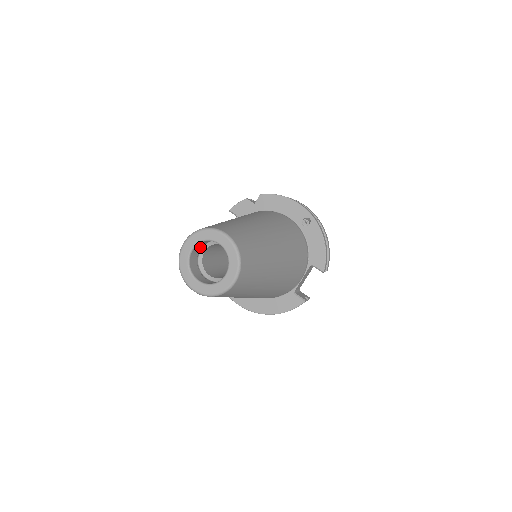
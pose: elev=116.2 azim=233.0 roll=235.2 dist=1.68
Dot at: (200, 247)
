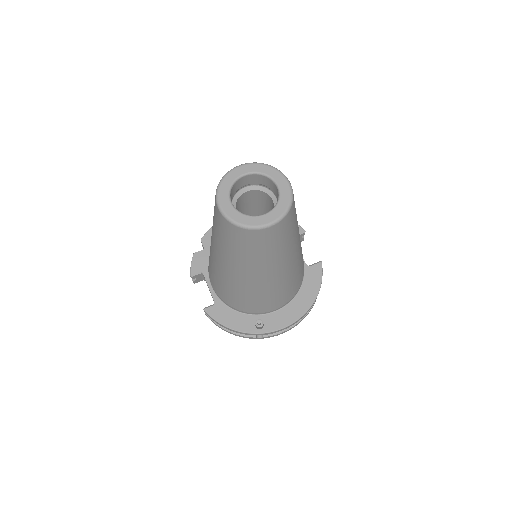
Dot at: occluded
